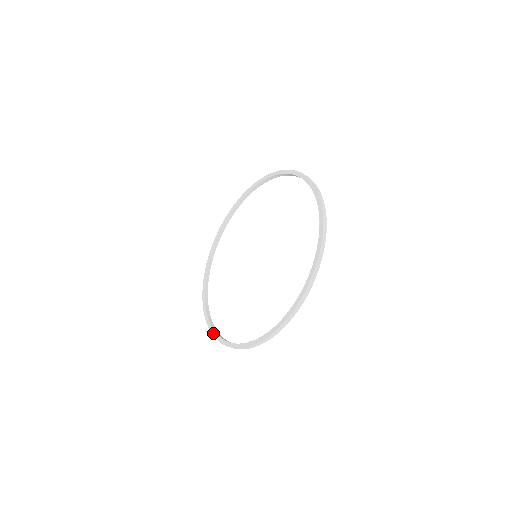
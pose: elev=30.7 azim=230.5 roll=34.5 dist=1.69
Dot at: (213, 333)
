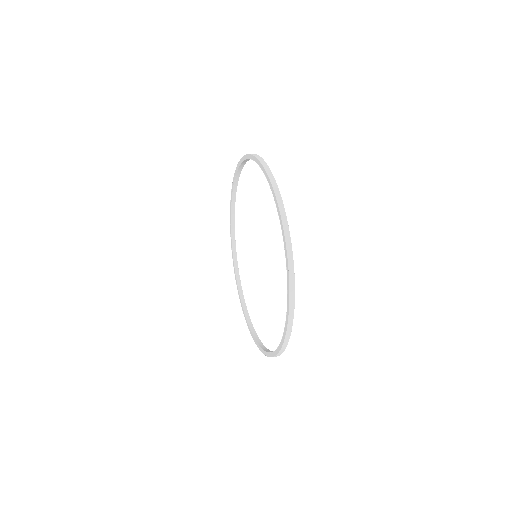
Dot at: (257, 345)
